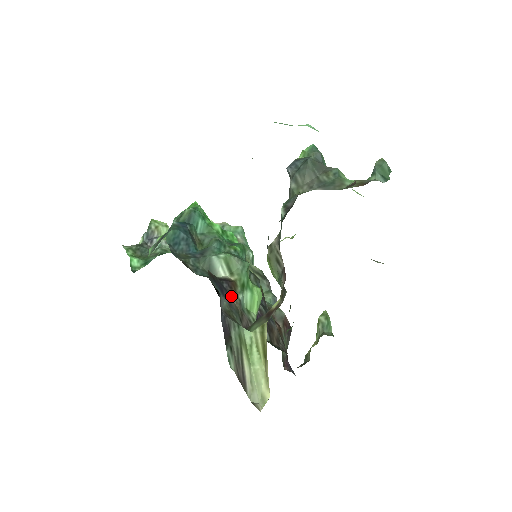
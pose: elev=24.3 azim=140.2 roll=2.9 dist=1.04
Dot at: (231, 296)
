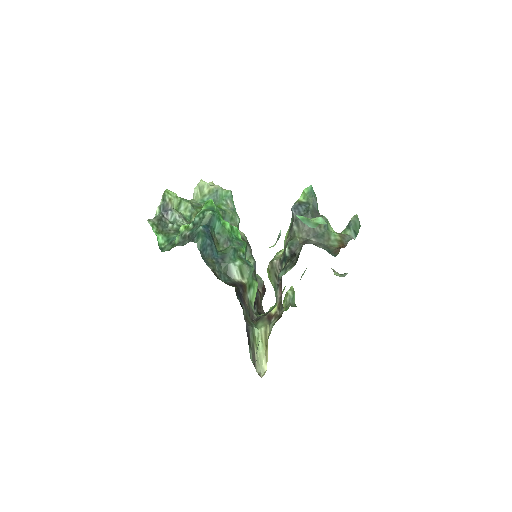
Dot at: (244, 298)
